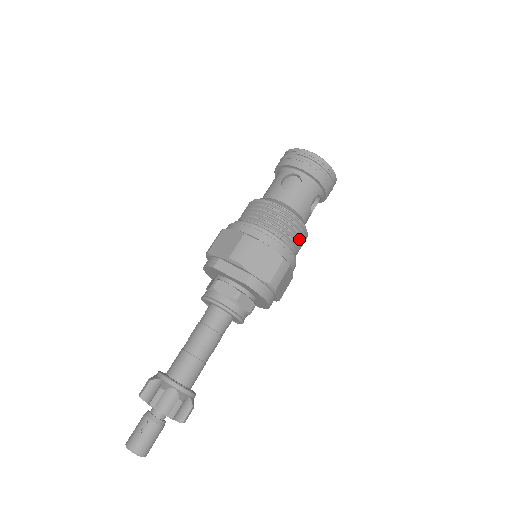
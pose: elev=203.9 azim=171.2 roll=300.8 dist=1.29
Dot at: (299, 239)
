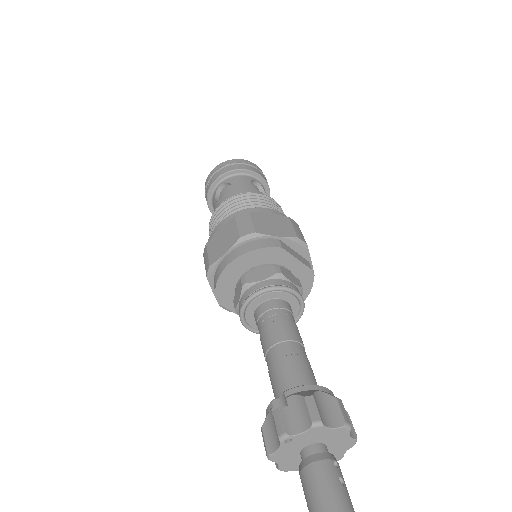
Dot at: occluded
